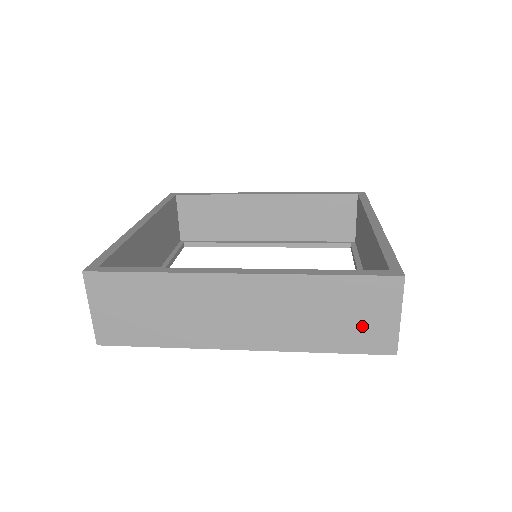
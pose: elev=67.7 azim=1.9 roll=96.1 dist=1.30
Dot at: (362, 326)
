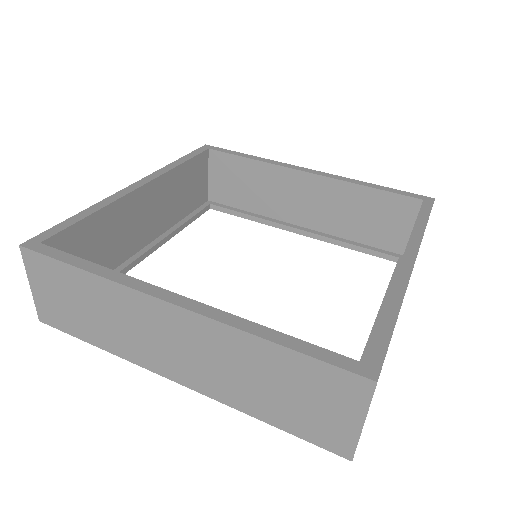
Dot at: (312, 414)
